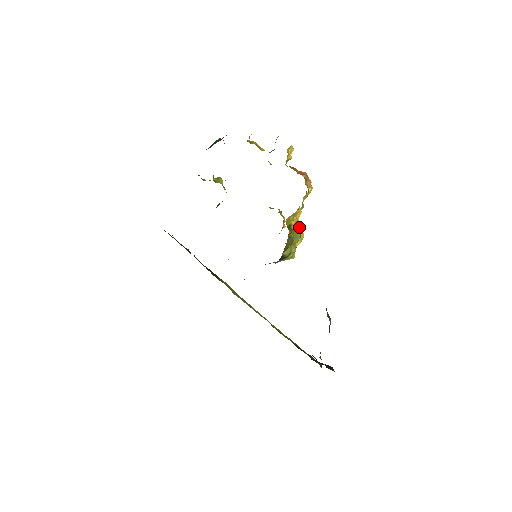
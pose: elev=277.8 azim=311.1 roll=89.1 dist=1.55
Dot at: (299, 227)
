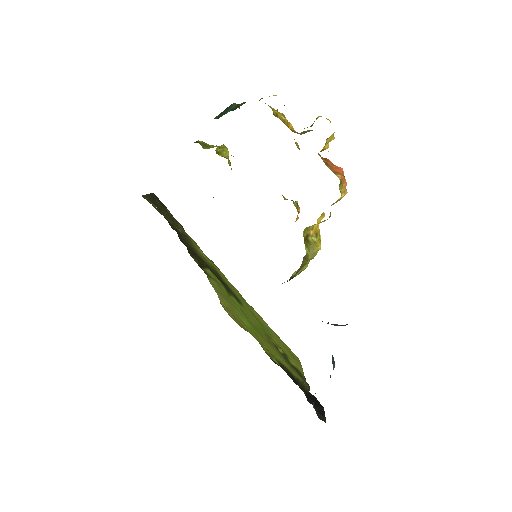
Dot at: (318, 237)
